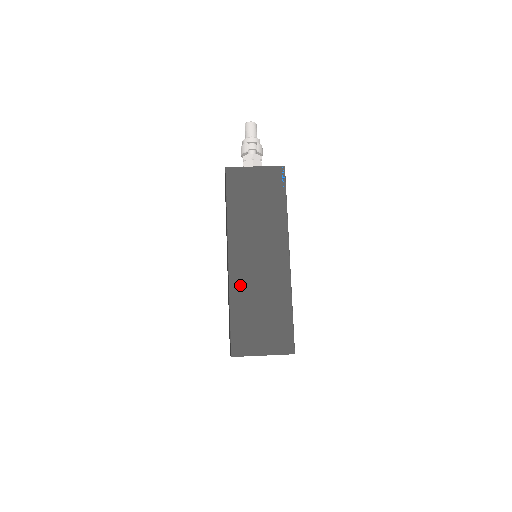
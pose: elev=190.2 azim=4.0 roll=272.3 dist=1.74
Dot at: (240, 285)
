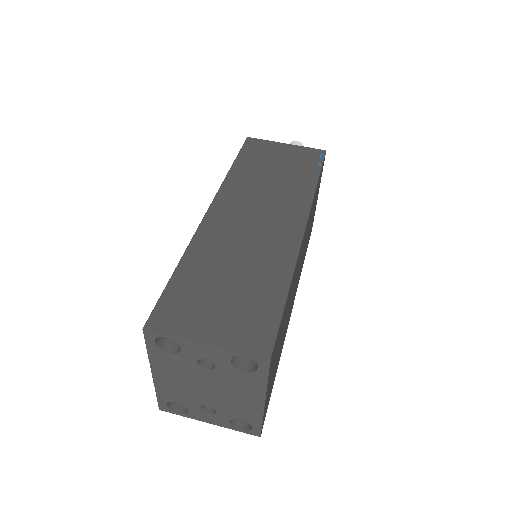
Dot at: (211, 240)
